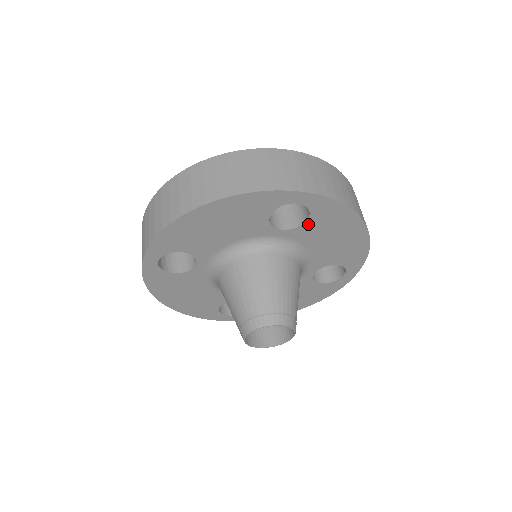
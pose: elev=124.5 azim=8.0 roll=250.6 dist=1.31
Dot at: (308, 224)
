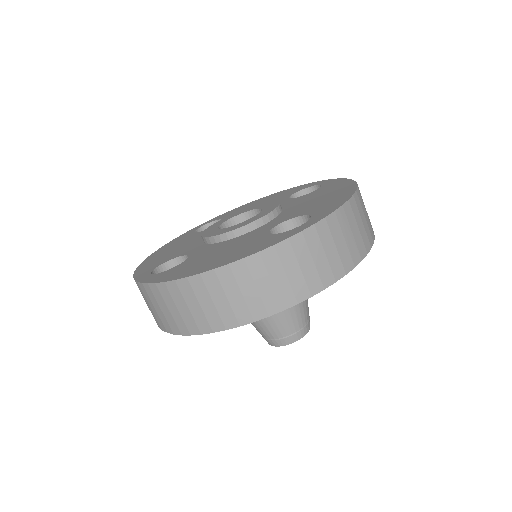
Dot at: occluded
